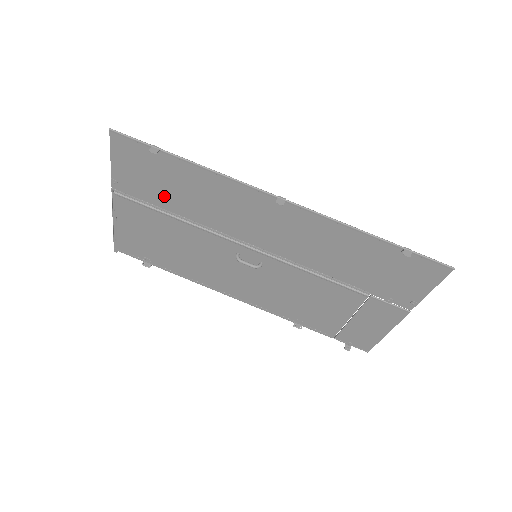
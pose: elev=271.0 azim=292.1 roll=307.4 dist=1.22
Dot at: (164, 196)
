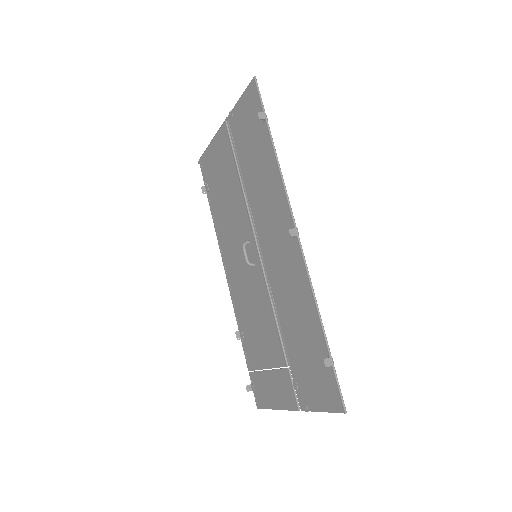
Dot at: (245, 154)
